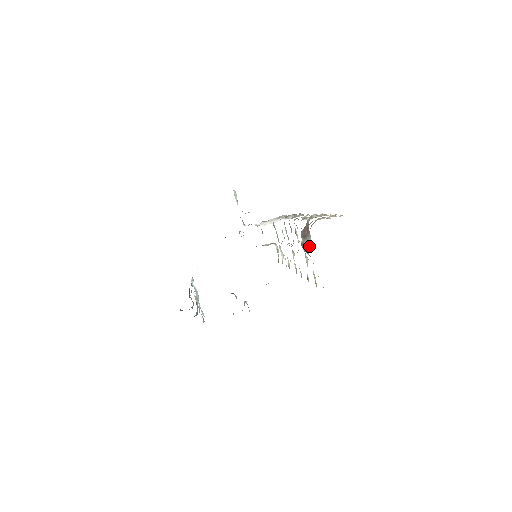
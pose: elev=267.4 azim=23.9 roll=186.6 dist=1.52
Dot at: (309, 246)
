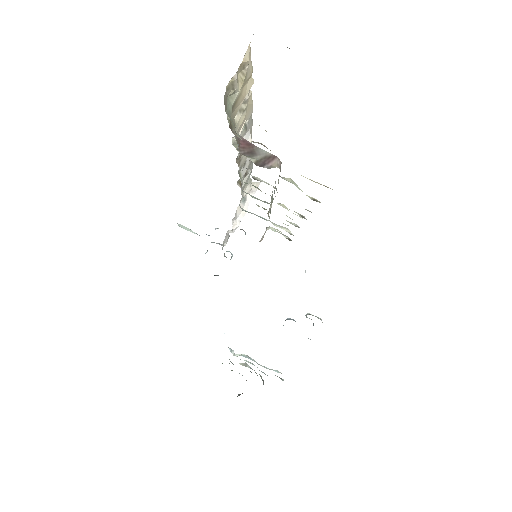
Dot at: occluded
